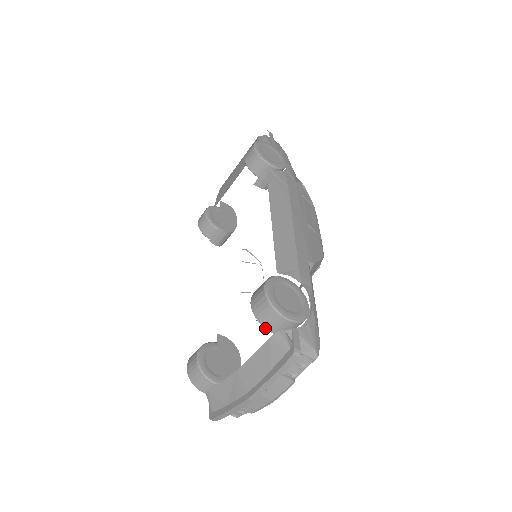
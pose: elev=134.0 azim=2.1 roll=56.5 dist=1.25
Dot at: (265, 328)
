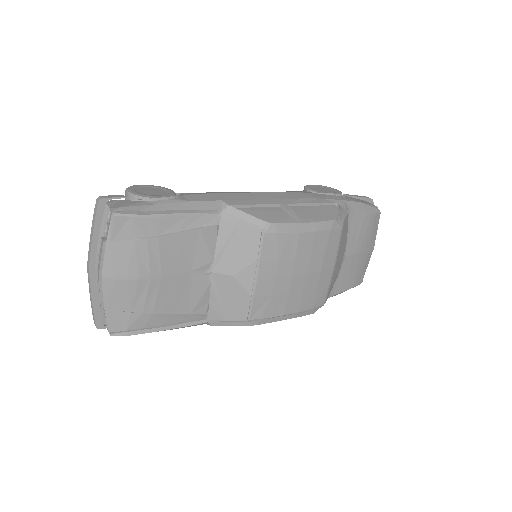
Dot at: occluded
